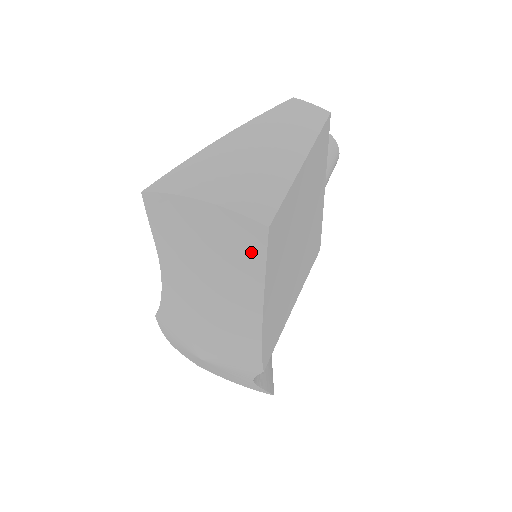
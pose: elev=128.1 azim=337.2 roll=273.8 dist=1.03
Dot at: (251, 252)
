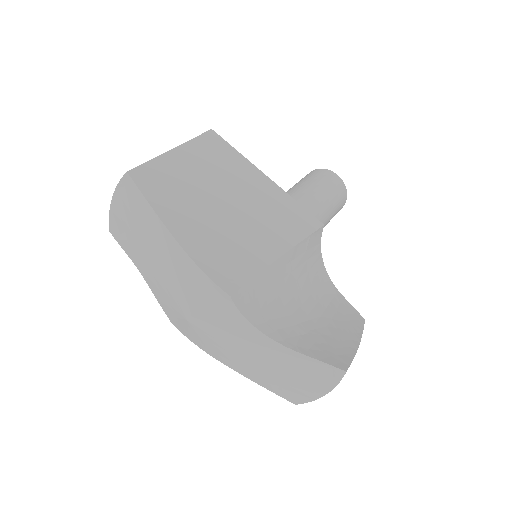
Dot at: (135, 197)
